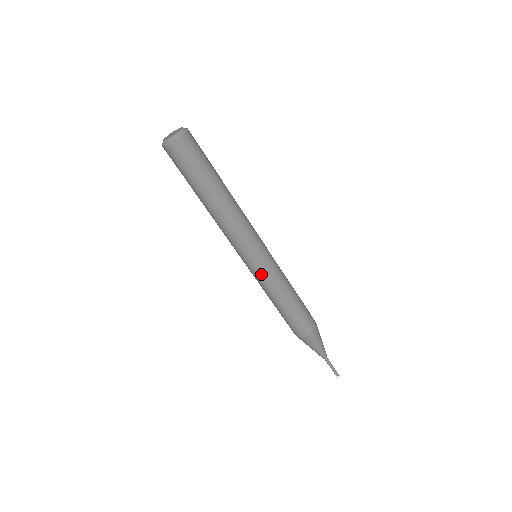
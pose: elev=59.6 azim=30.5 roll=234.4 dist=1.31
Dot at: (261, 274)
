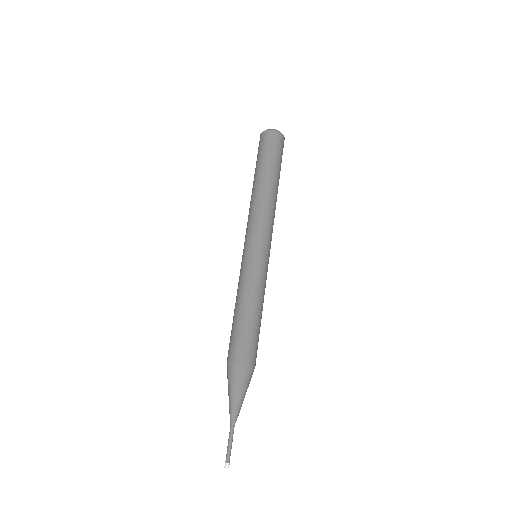
Dot at: (243, 266)
